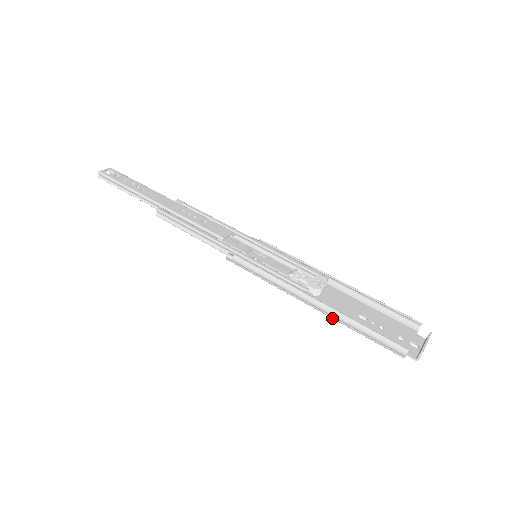
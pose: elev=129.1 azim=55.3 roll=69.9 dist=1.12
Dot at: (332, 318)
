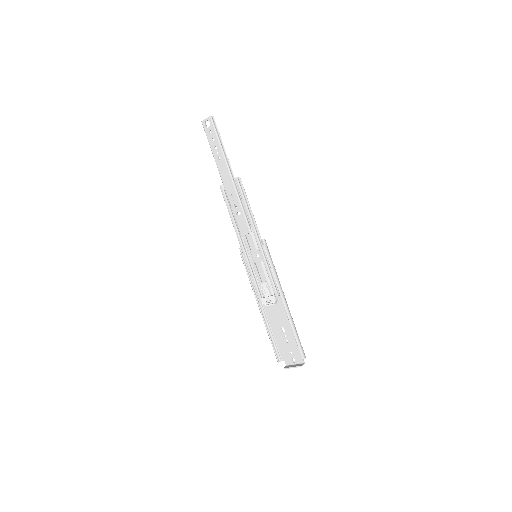
Dot at: (267, 319)
